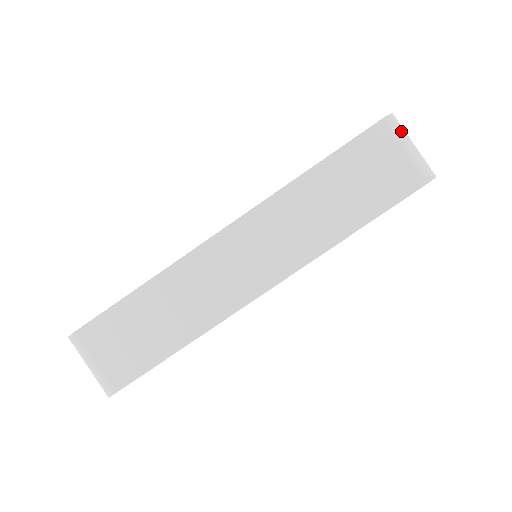
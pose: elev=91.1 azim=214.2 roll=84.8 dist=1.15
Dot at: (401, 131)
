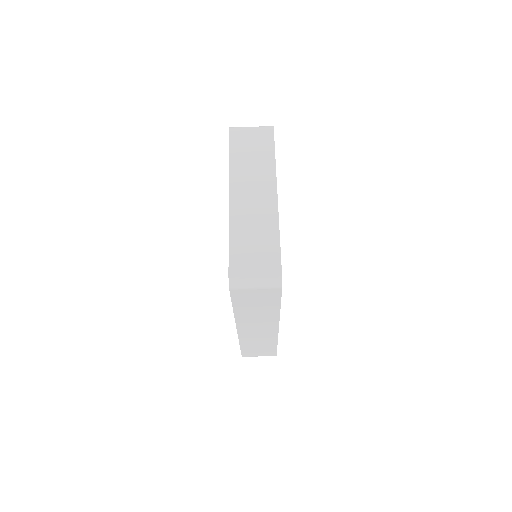
Dot at: (243, 284)
